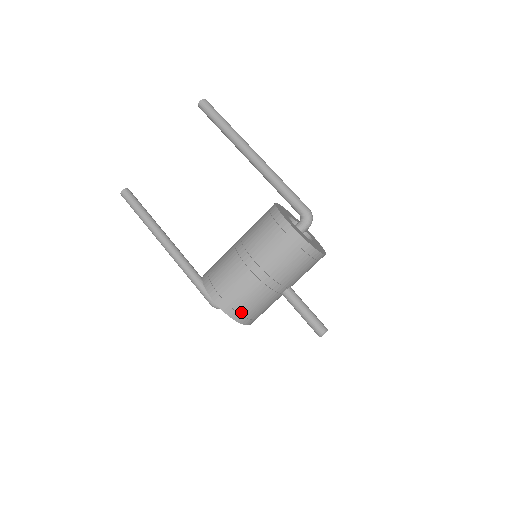
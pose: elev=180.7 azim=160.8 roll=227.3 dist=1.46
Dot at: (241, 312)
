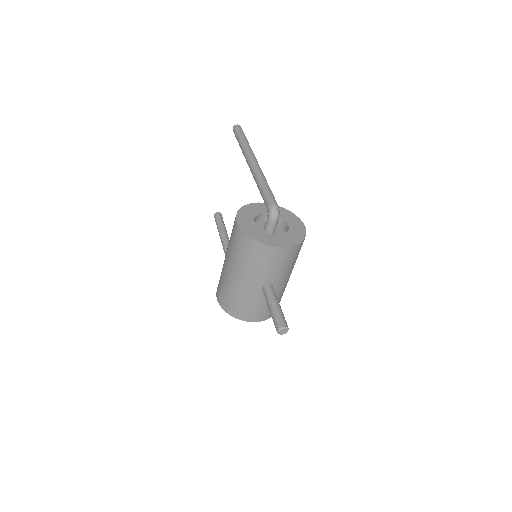
Dot at: (232, 308)
